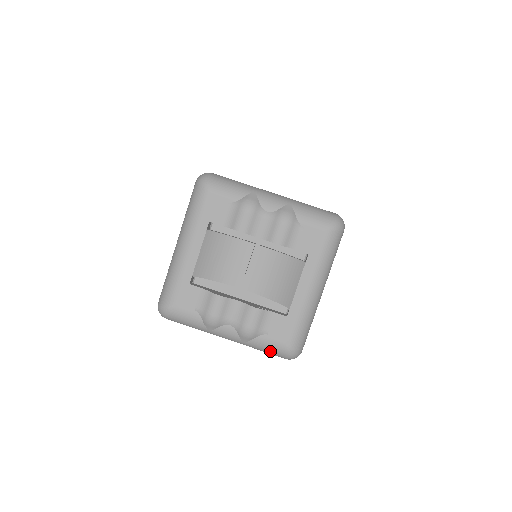
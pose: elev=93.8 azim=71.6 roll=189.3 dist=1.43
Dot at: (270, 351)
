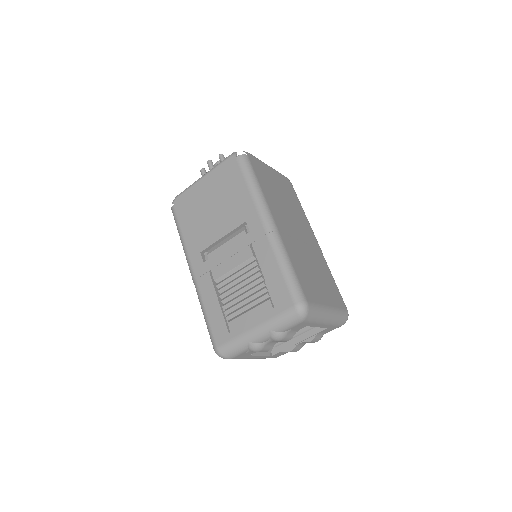
Dot at: occluded
